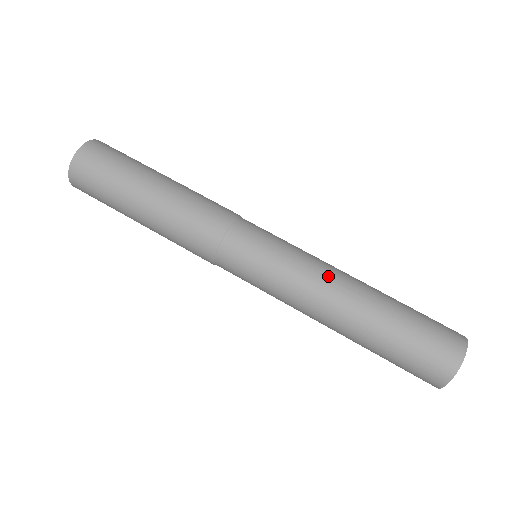
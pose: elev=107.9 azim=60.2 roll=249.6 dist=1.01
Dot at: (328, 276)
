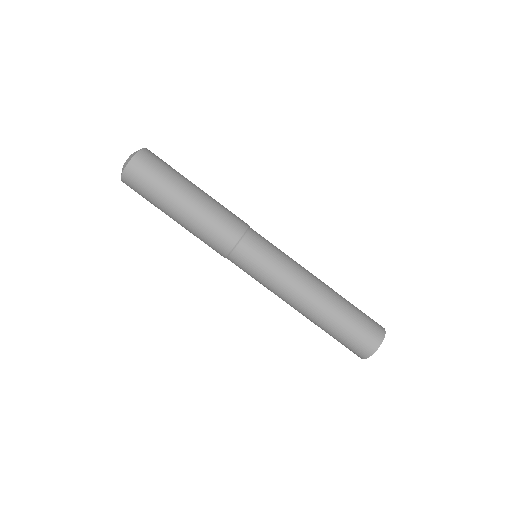
Dot at: (308, 274)
